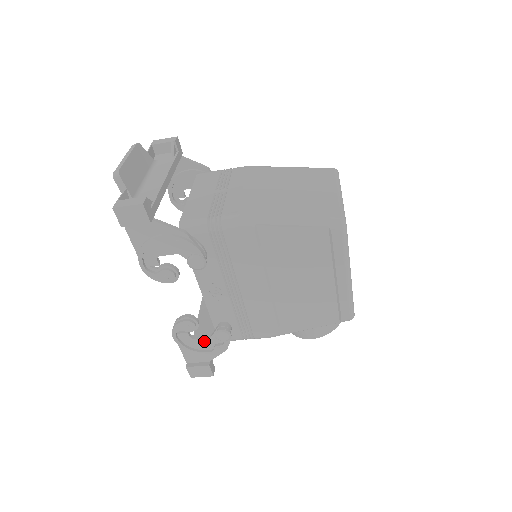
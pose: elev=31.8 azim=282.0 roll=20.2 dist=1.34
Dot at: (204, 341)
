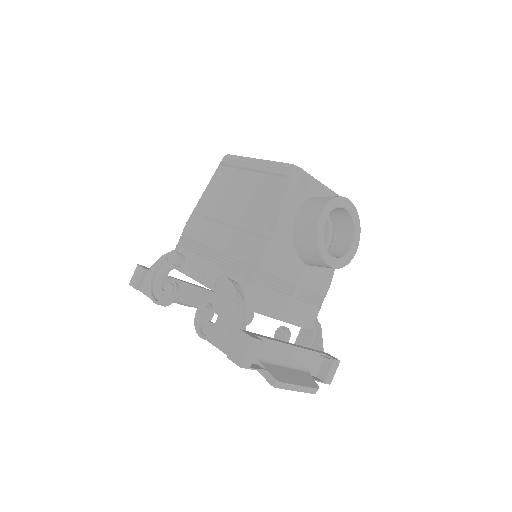
Dot at: (223, 314)
